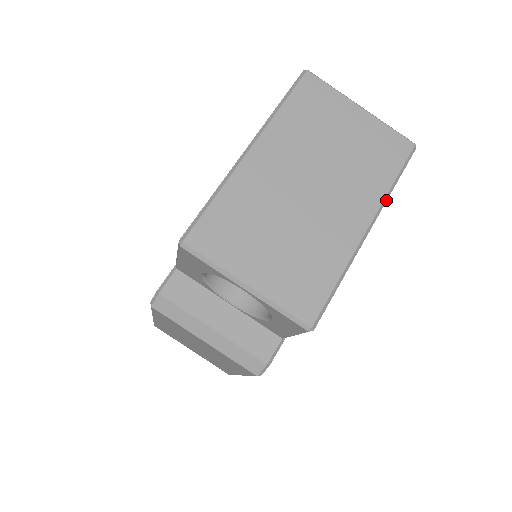
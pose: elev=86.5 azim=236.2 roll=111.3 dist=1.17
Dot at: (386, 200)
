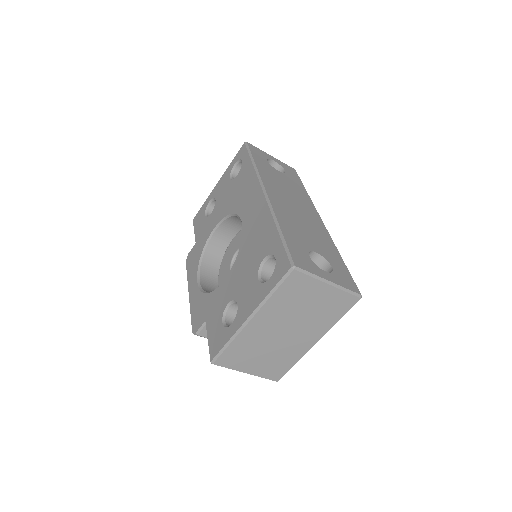
Dot at: occluded
